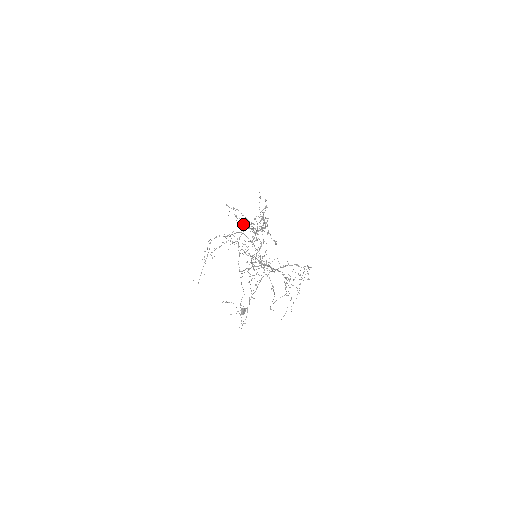
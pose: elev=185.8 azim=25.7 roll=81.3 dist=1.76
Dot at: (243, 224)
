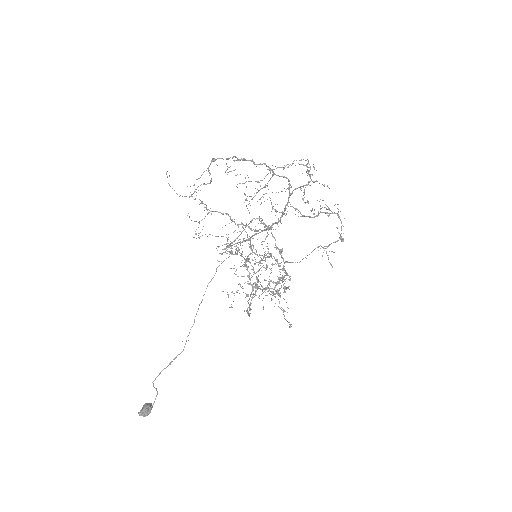
Dot at: occluded
